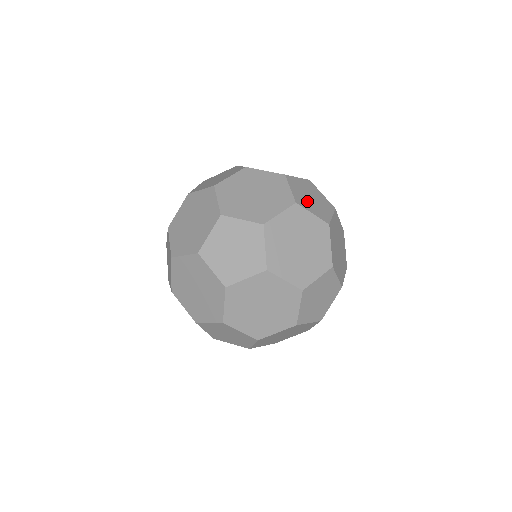
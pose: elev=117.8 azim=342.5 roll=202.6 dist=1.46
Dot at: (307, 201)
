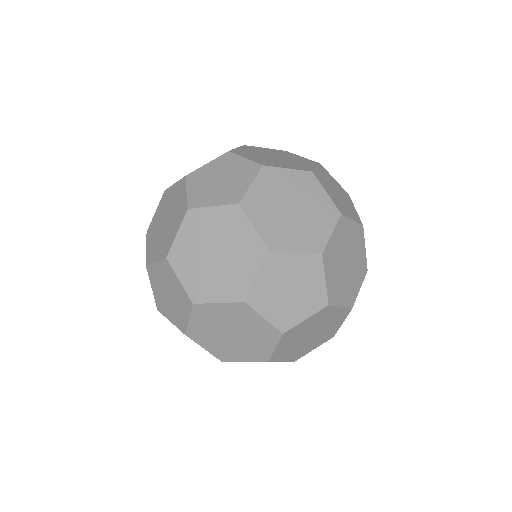
Dot at: (329, 187)
